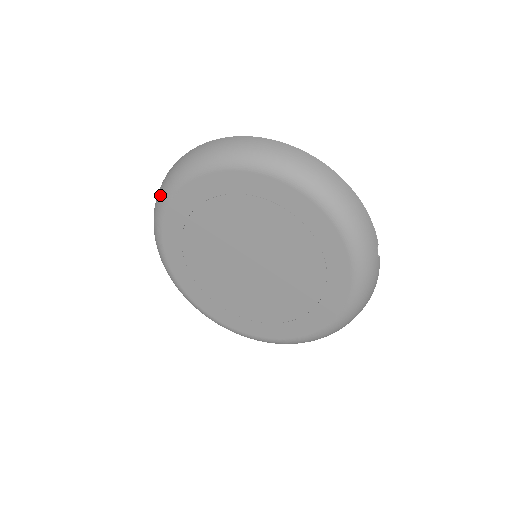
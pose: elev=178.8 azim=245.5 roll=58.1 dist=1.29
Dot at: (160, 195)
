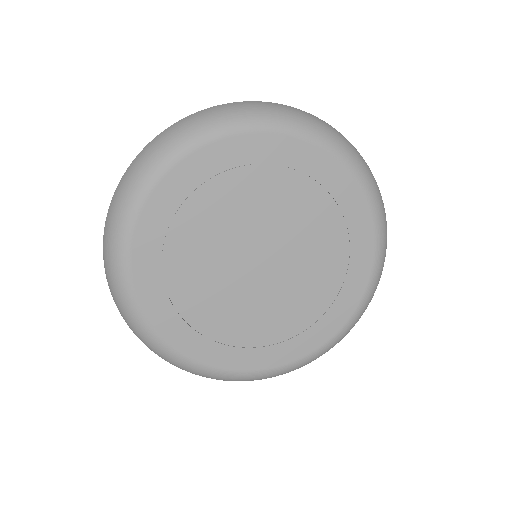
Dot at: (213, 120)
